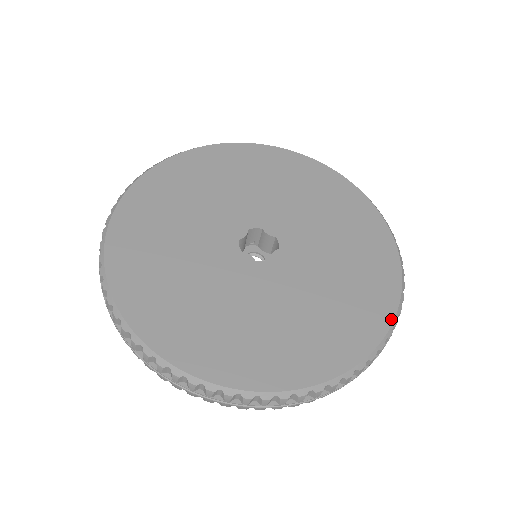
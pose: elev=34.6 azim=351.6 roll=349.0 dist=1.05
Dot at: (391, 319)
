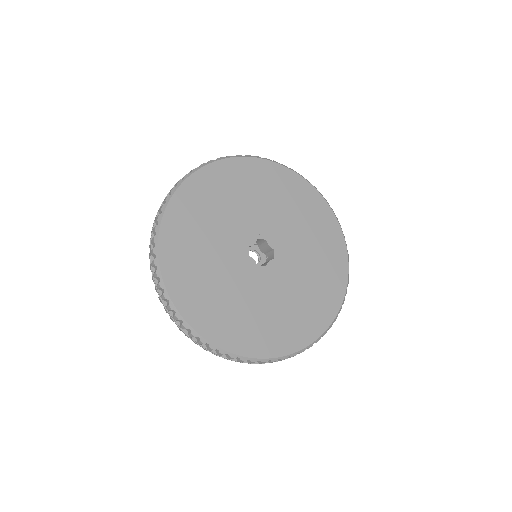
Dot at: (329, 325)
